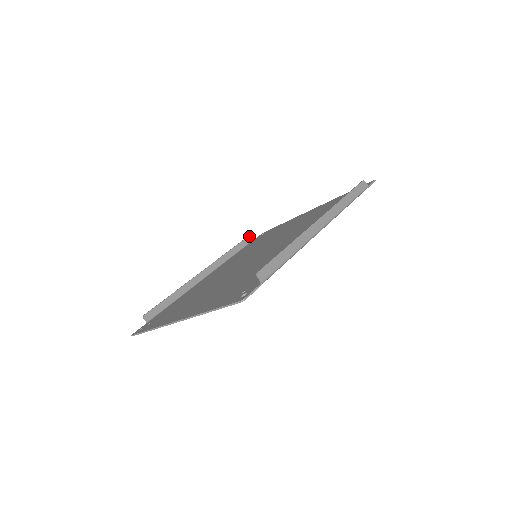
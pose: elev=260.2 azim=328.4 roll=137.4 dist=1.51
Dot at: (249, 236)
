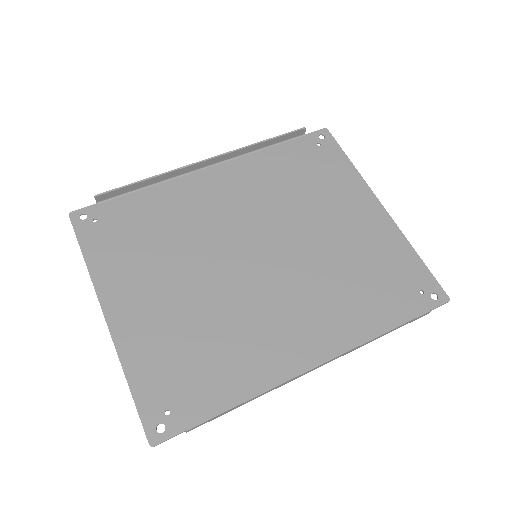
Dot at: (305, 128)
